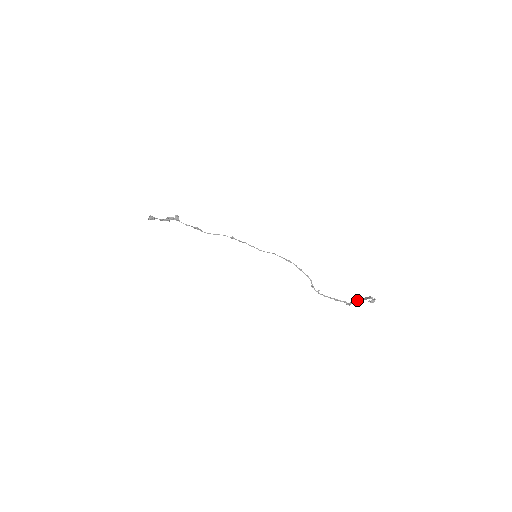
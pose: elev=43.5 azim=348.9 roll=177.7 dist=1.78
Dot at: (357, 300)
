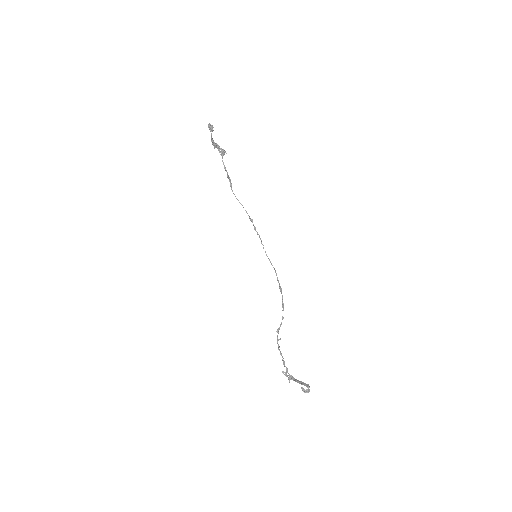
Dot at: (292, 377)
